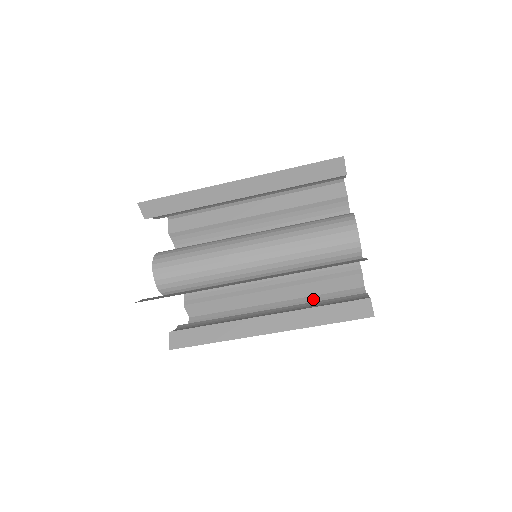
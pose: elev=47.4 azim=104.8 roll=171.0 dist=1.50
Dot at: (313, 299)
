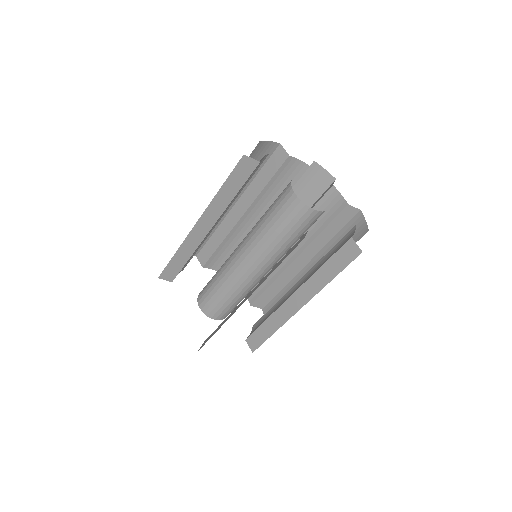
Dot at: occluded
